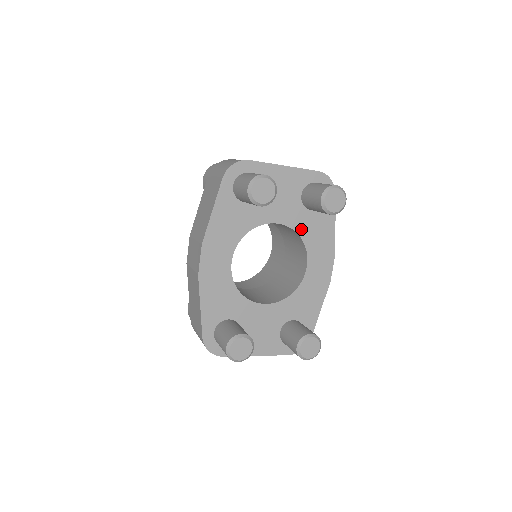
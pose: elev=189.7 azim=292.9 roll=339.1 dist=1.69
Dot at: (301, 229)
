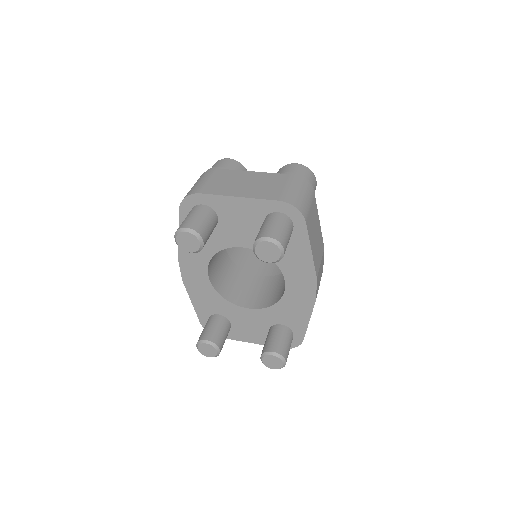
Dot at: occluded
